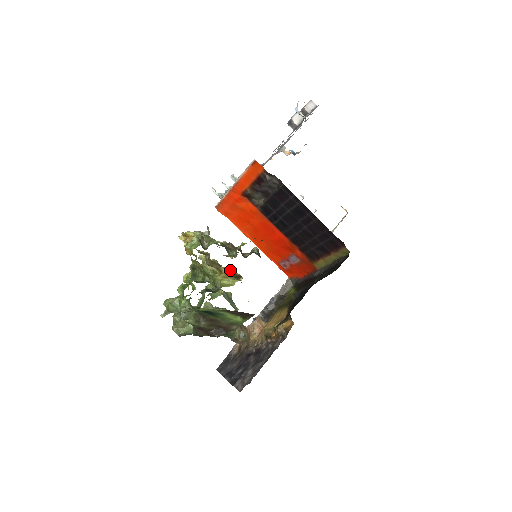
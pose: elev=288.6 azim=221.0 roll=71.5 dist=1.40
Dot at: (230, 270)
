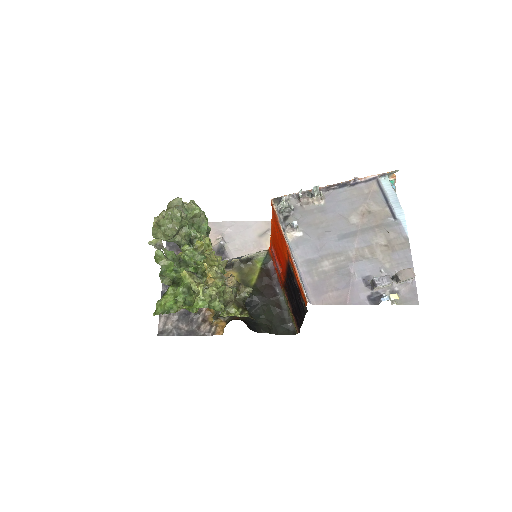
Dot at: occluded
